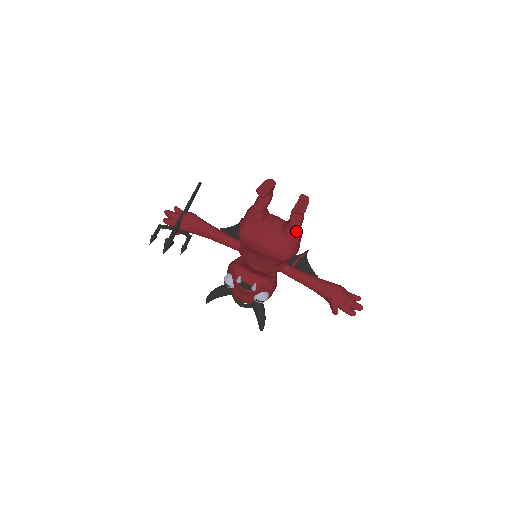
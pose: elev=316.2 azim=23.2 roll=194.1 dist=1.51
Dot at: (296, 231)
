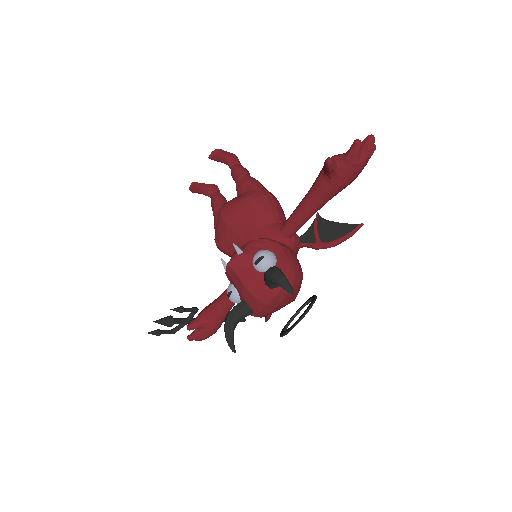
Dot at: (242, 178)
